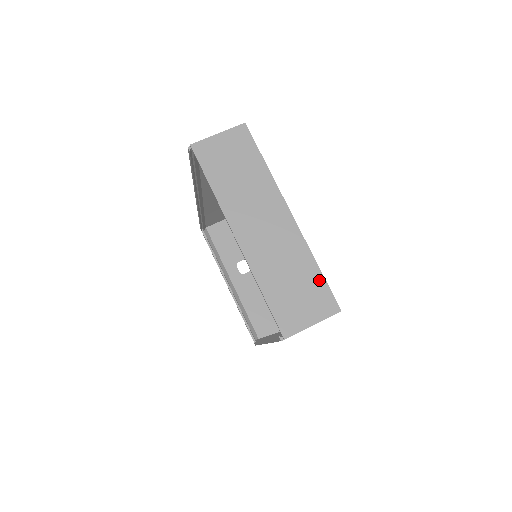
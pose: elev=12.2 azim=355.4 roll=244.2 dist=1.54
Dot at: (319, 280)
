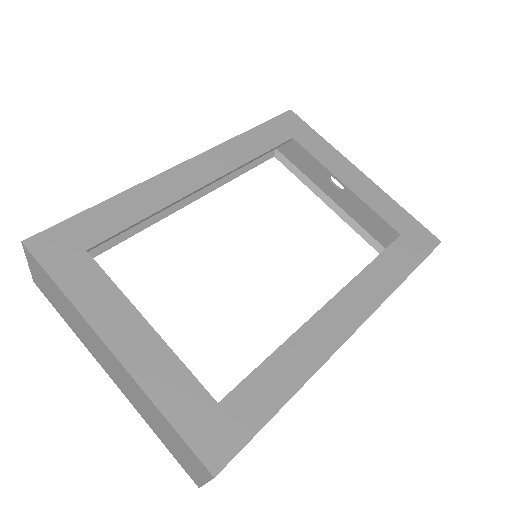
Dot at: (176, 434)
